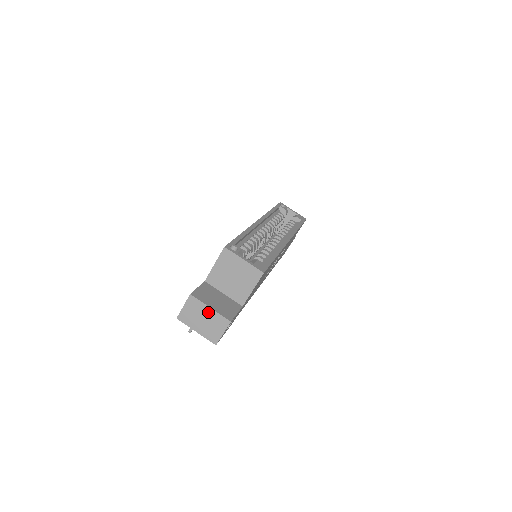
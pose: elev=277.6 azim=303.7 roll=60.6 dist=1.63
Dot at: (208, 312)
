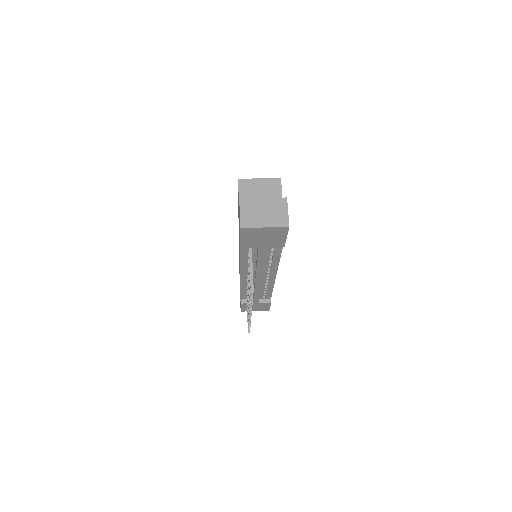
Dot at: (263, 203)
